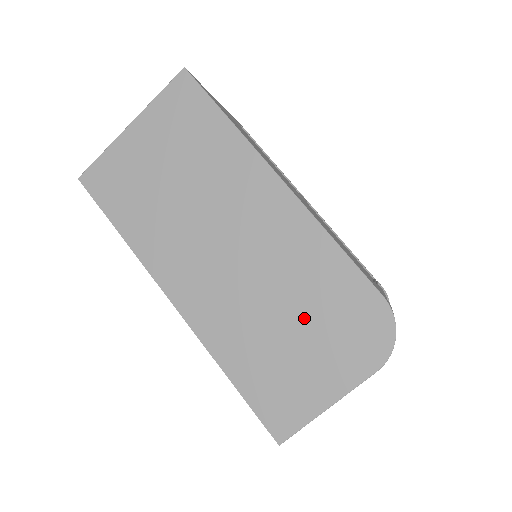
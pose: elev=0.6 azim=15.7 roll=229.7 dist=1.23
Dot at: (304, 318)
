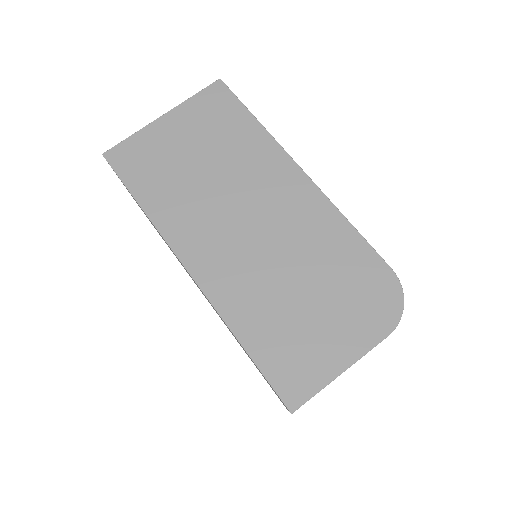
Dot at: (320, 287)
